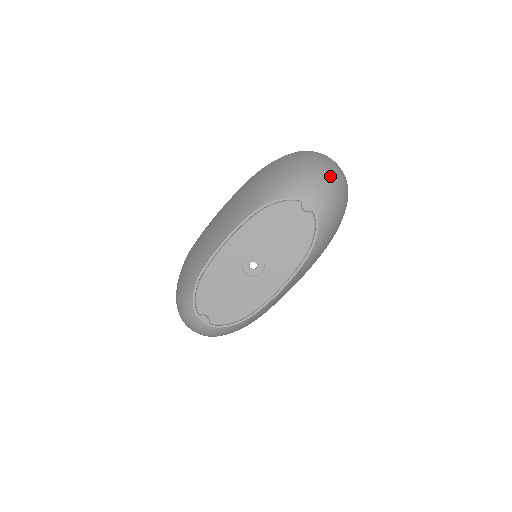
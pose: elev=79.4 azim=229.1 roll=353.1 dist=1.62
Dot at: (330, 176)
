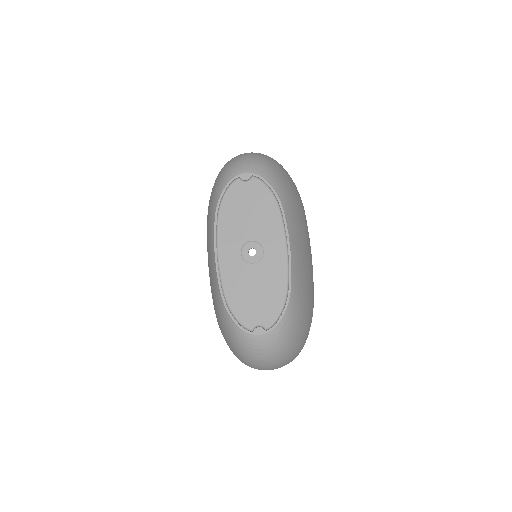
Dot at: (247, 154)
